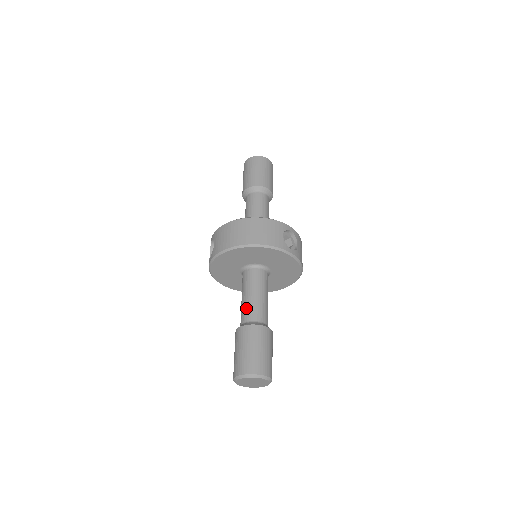
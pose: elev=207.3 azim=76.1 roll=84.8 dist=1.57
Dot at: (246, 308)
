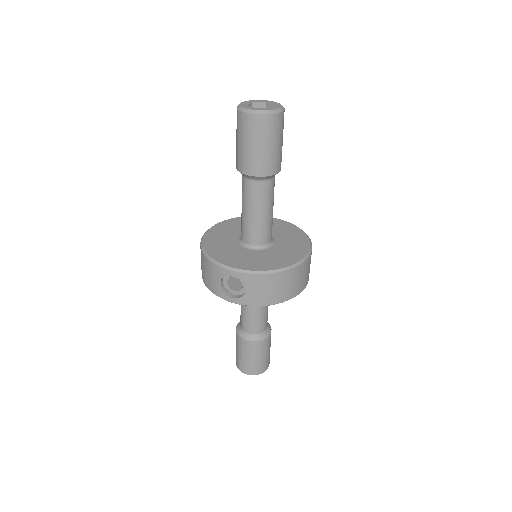
Dot at: (258, 323)
